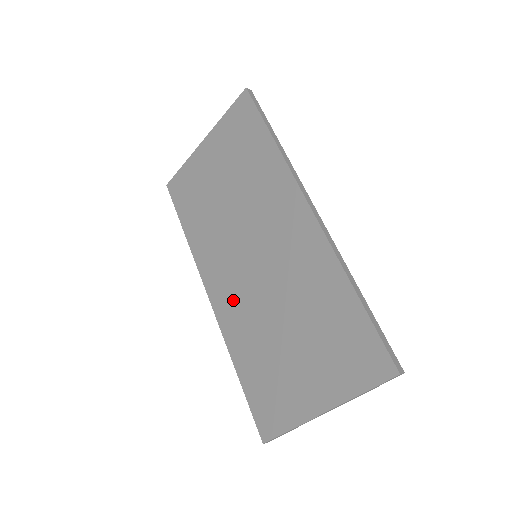
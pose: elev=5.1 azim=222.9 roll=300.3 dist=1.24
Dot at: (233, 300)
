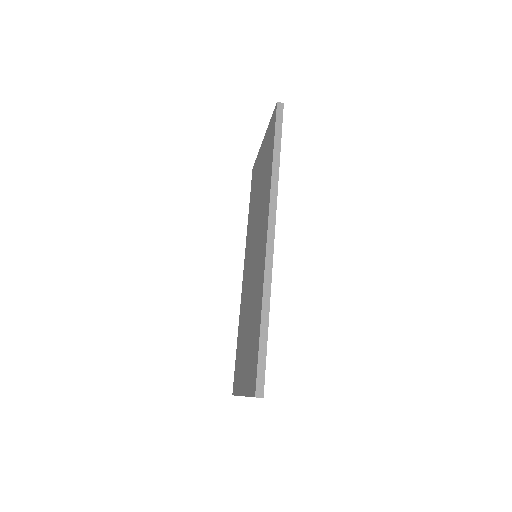
Dot at: (245, 283)
